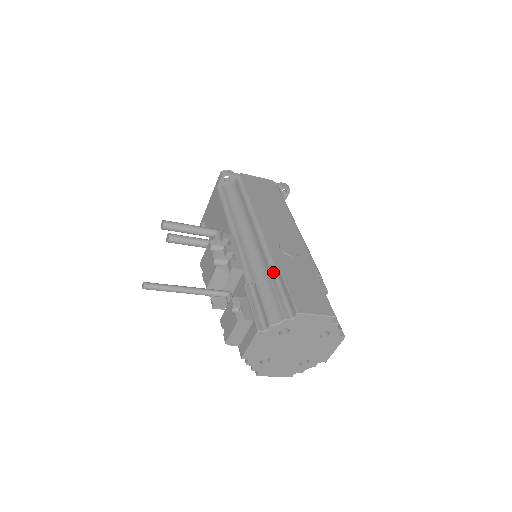
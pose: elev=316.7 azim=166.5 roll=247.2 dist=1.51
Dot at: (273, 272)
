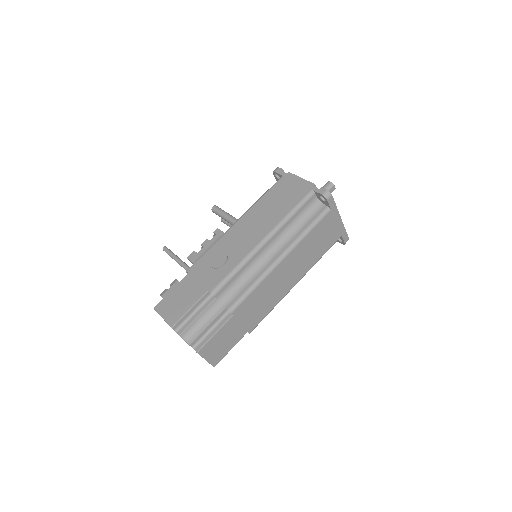
Dot at: occluded
